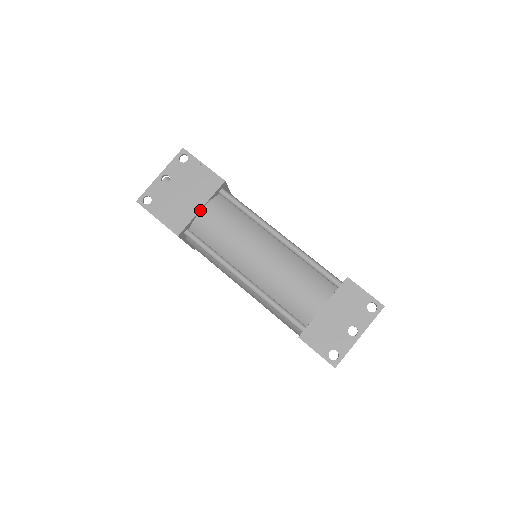
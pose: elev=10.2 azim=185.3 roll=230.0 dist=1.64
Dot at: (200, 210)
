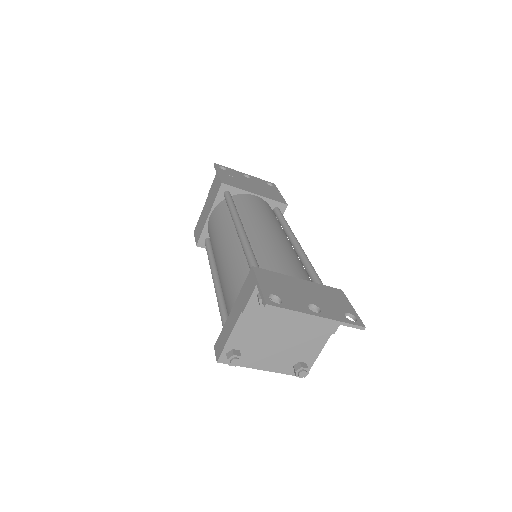
Dot at: (253, 194)
